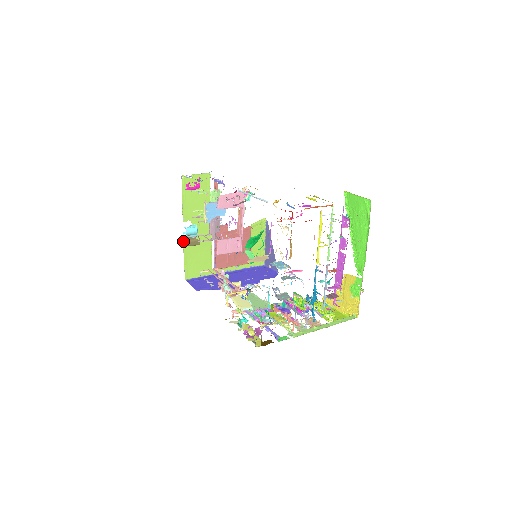
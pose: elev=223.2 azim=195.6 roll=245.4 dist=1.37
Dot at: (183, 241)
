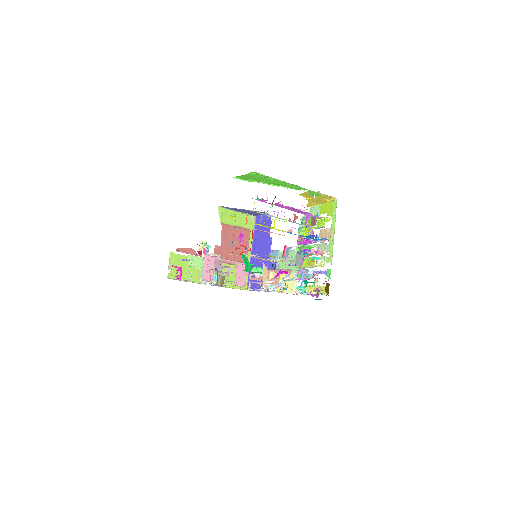
Dot at: occluded
